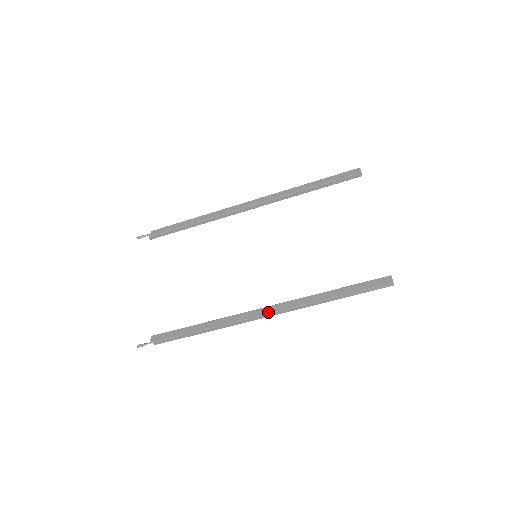
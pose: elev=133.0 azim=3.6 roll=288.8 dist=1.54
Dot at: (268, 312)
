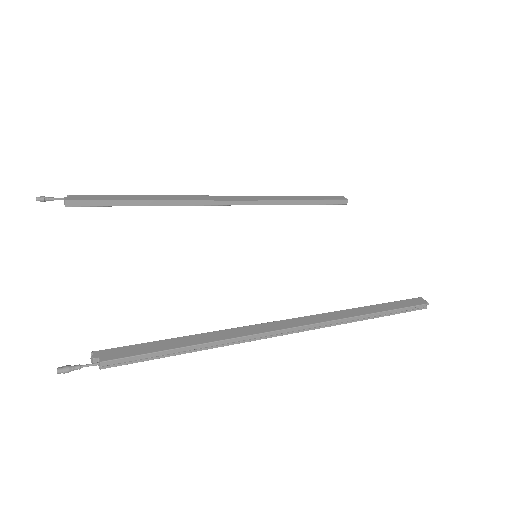
Dot at: (302, 324)
